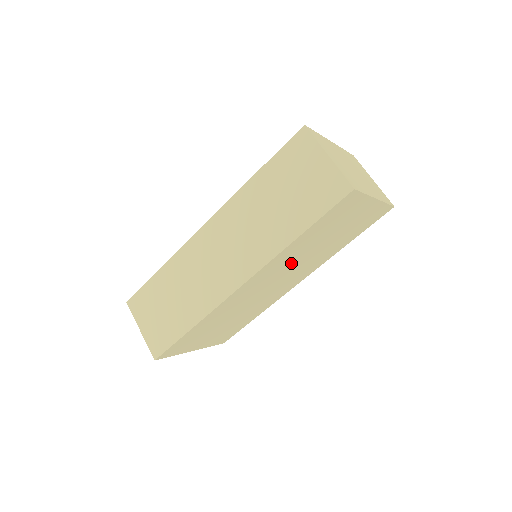
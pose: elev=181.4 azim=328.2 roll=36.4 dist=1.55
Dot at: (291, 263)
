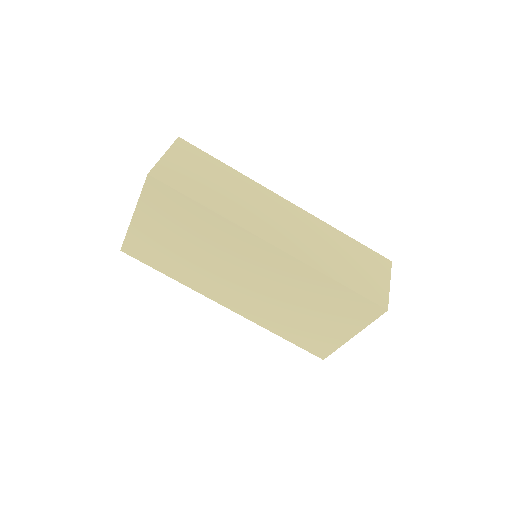
Dot at: (283, 286)
